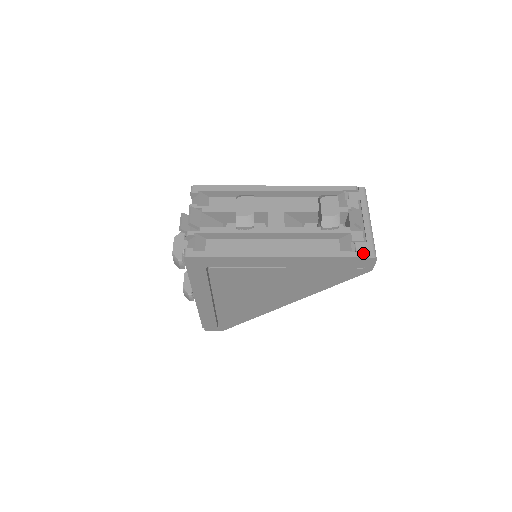
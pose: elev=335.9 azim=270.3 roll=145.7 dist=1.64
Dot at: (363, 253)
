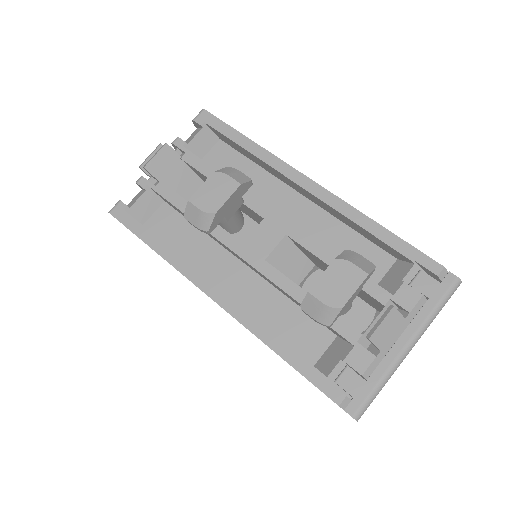
Dot at: (340, 395)
